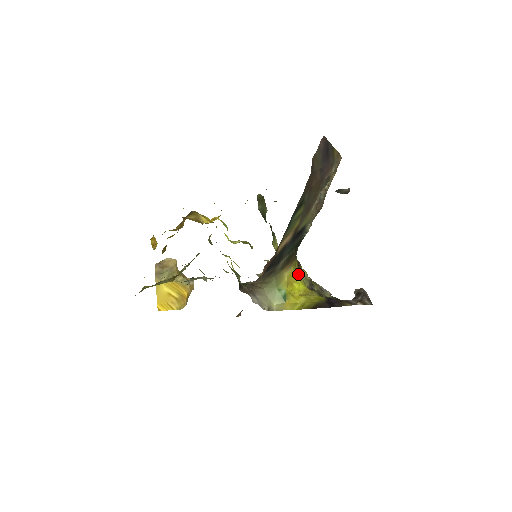
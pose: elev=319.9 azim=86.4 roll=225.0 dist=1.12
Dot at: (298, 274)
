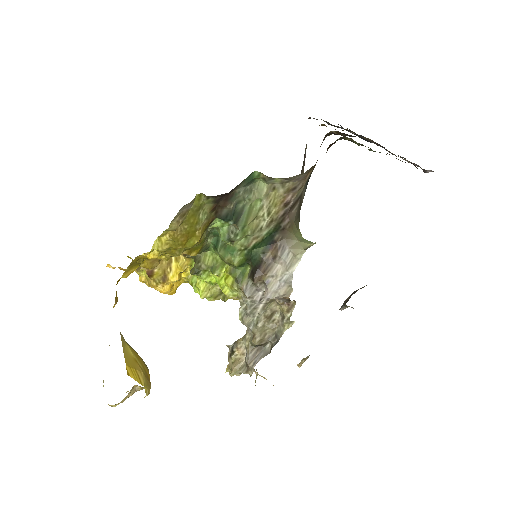
Dot at: occluded
